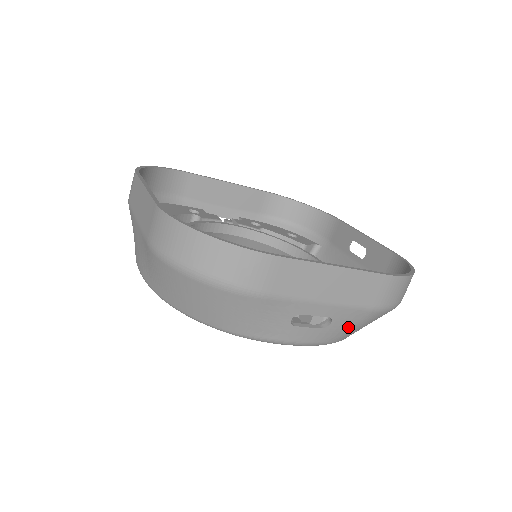
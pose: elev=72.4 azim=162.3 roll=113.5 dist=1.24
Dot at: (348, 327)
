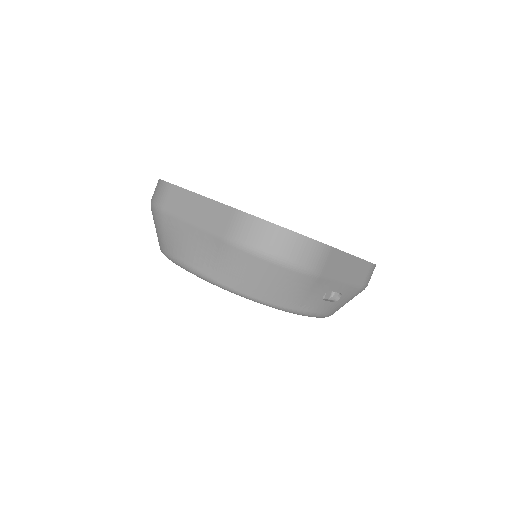
Dot at: (344, 302)
